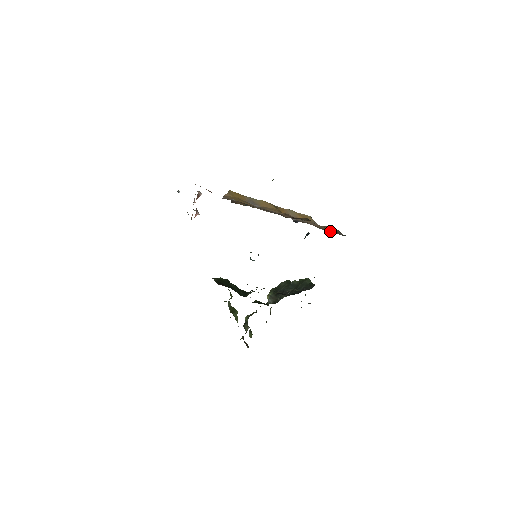
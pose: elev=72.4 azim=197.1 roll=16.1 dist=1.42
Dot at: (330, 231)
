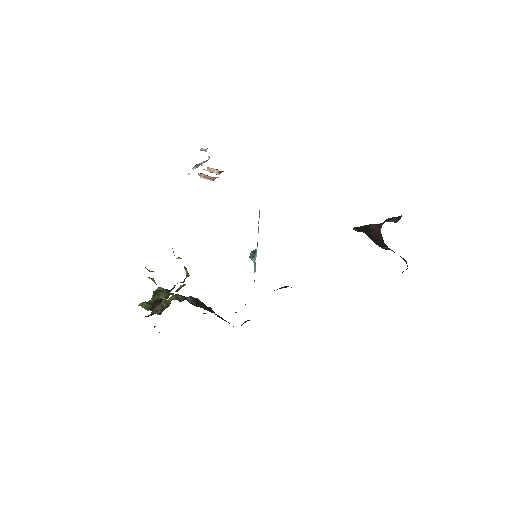
Dot at: occluded
